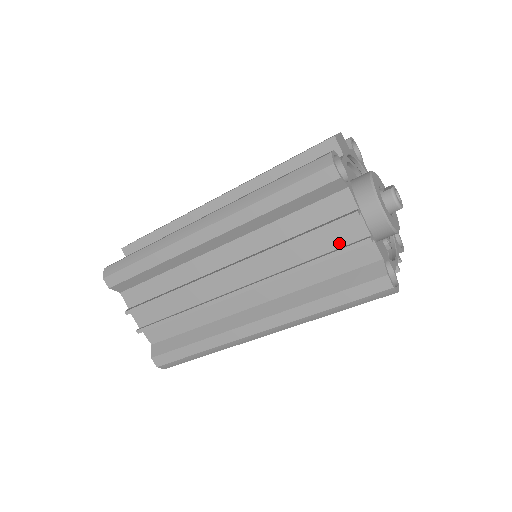
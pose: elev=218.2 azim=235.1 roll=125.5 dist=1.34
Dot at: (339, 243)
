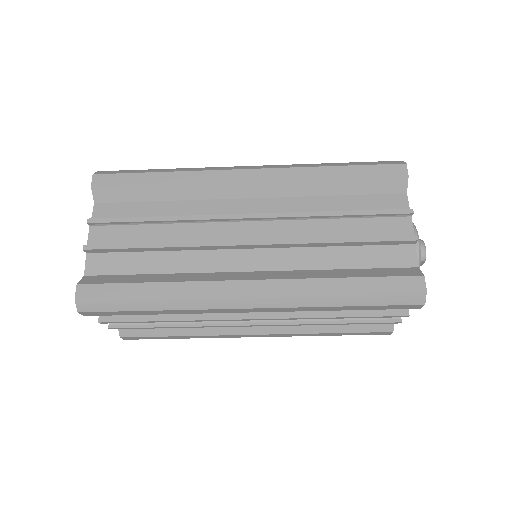
Dot at: (381, 235)
